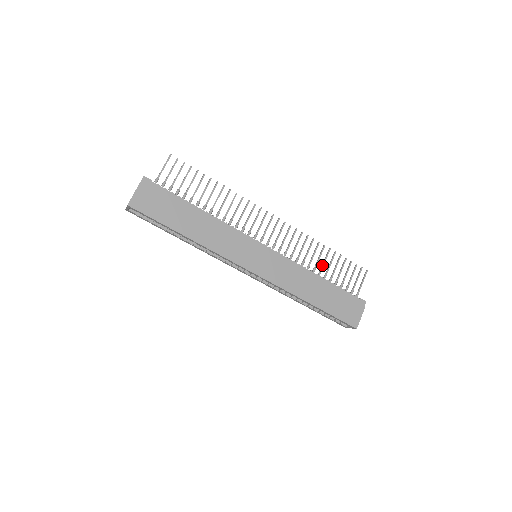
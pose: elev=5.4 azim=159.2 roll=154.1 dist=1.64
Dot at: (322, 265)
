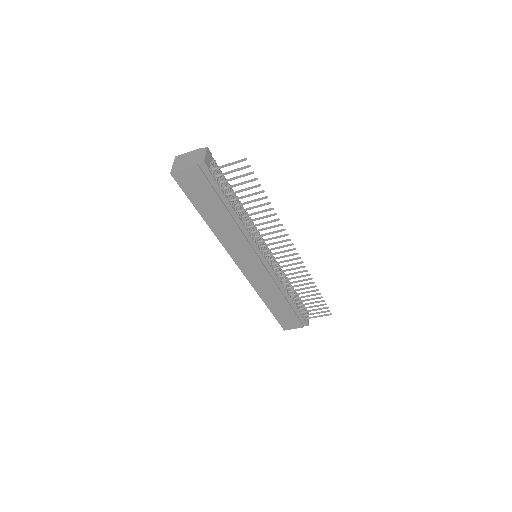
Dot at: (300, 293)
